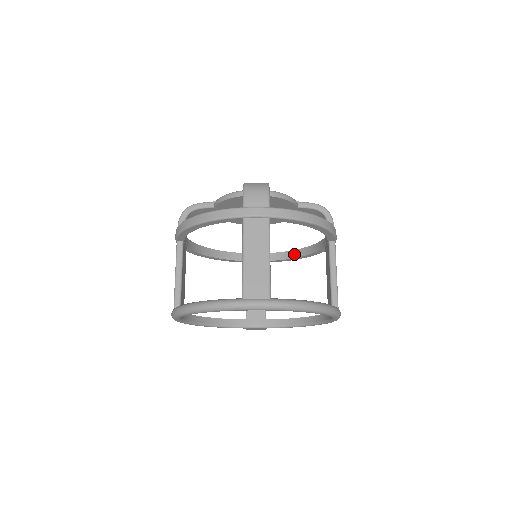
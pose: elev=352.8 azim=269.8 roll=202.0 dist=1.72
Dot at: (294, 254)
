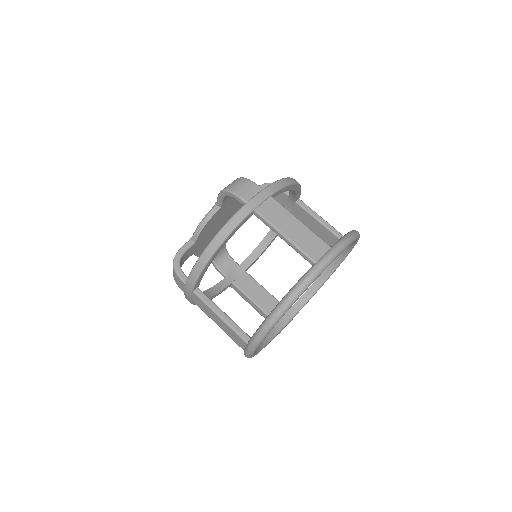
Dot at: (263, 245)
